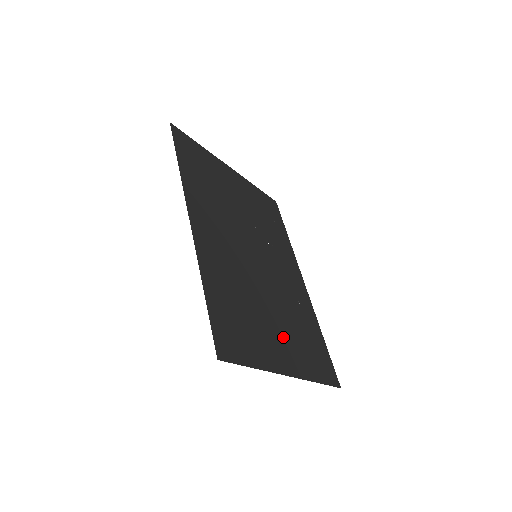
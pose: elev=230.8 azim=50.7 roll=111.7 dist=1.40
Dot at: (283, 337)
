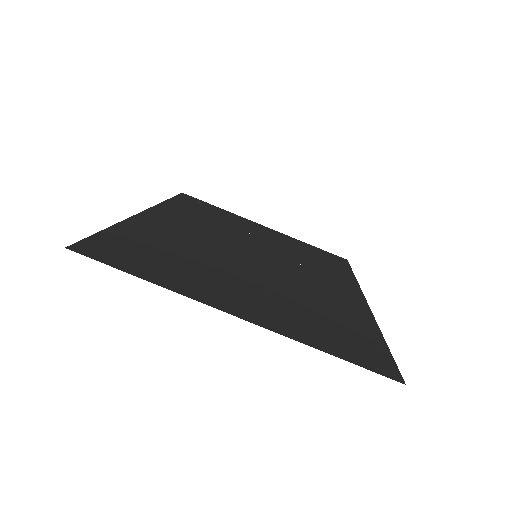
Dot at: (255, 297)
